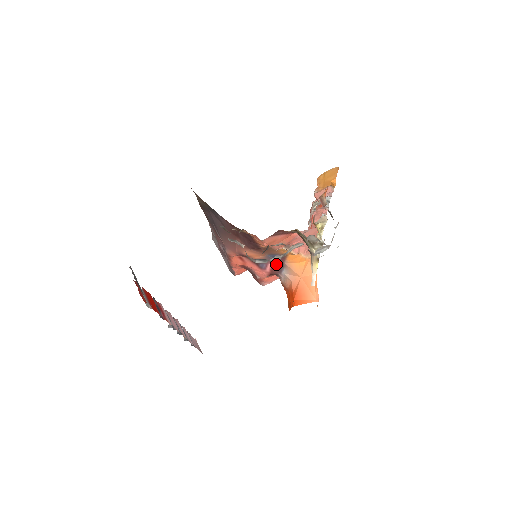
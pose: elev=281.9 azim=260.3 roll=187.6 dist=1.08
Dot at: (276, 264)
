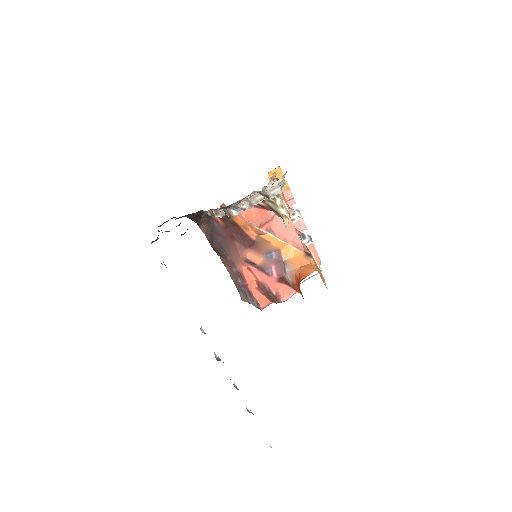
Dot at: (278, 265)
